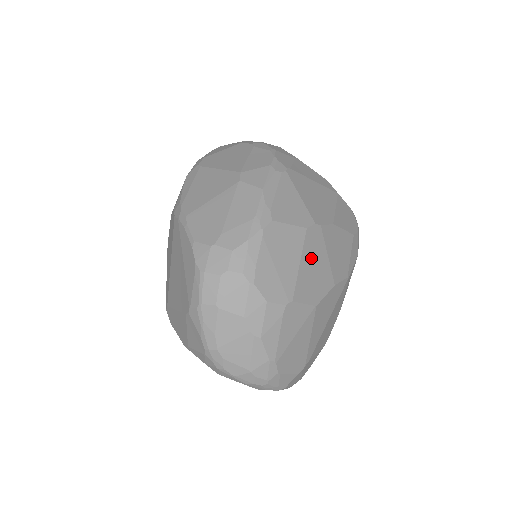
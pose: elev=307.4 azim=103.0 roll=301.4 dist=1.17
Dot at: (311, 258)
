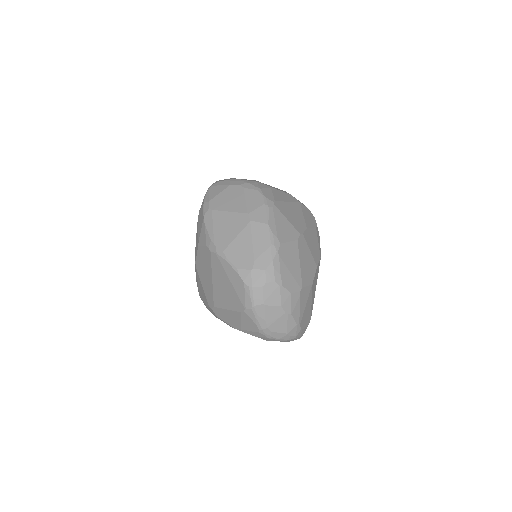
Dot at: (304, 257)
